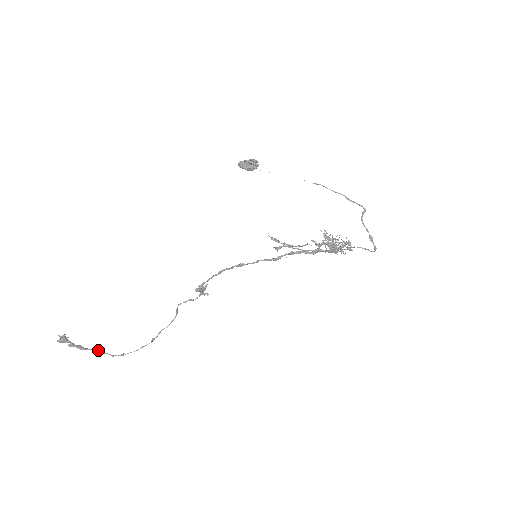
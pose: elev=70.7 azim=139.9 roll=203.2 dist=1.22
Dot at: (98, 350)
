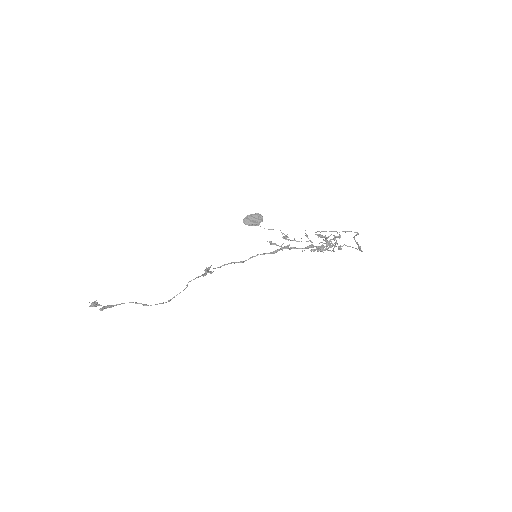
Dot at: (123, 303)
